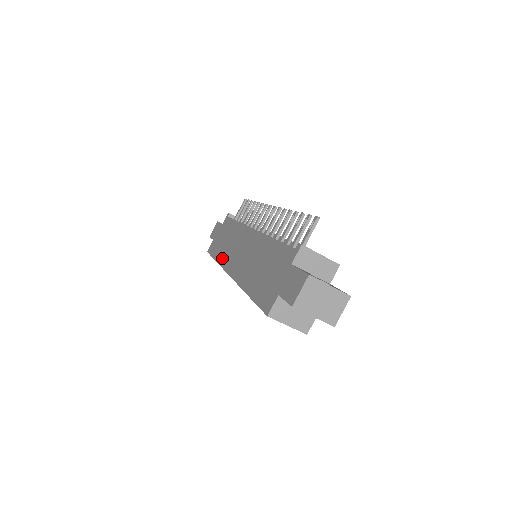
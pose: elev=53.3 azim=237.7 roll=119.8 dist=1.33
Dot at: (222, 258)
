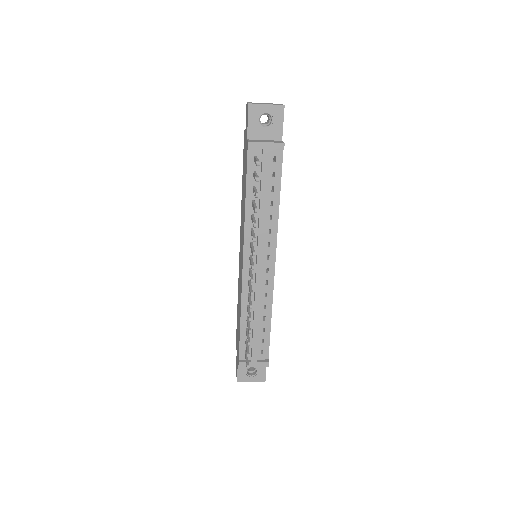
Dot at: (241, 208)
